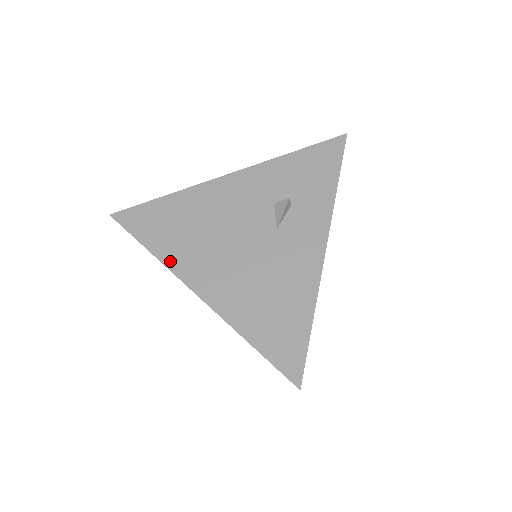
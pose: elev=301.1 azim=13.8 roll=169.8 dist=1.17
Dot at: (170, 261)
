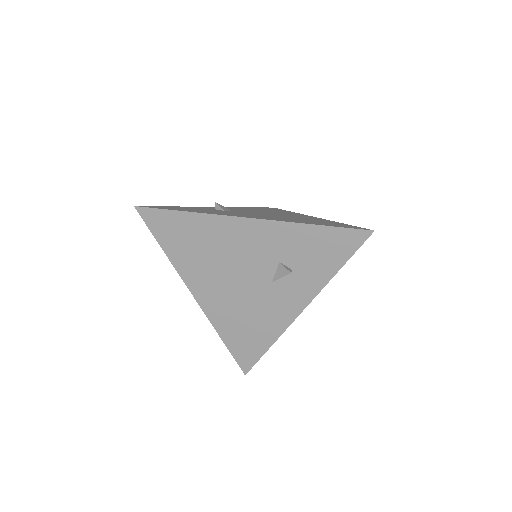
Dot at: (180, 268)
